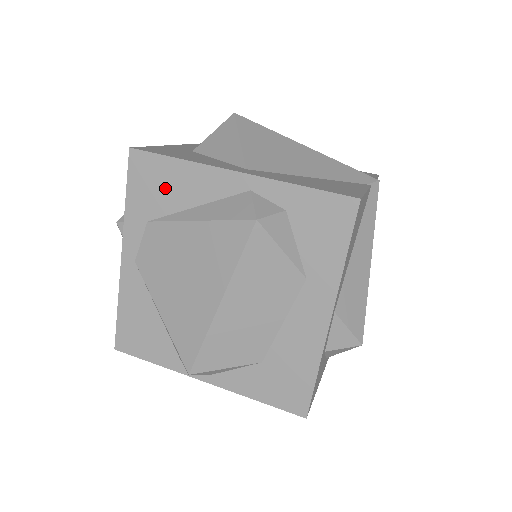
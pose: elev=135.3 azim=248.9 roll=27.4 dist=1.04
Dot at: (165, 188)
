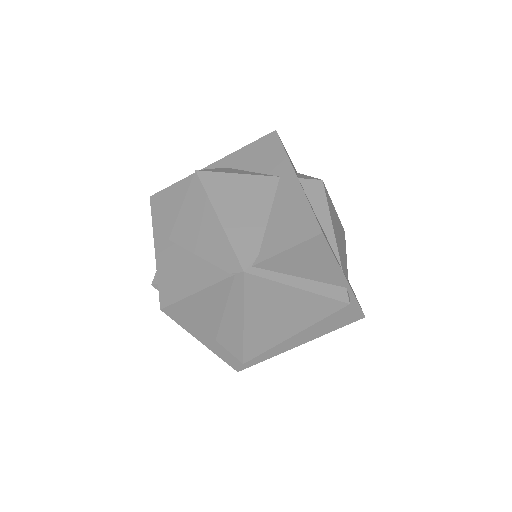
Dot at: occluded
